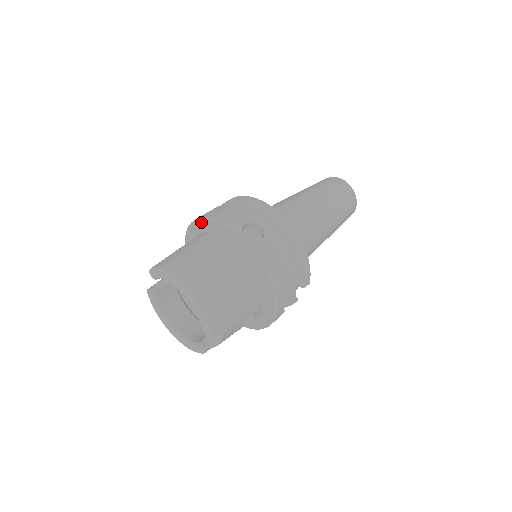
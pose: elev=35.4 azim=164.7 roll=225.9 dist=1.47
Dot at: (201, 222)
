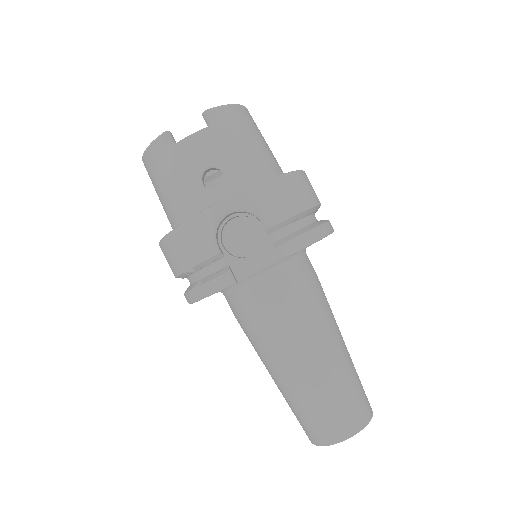
Dot at: occluded
